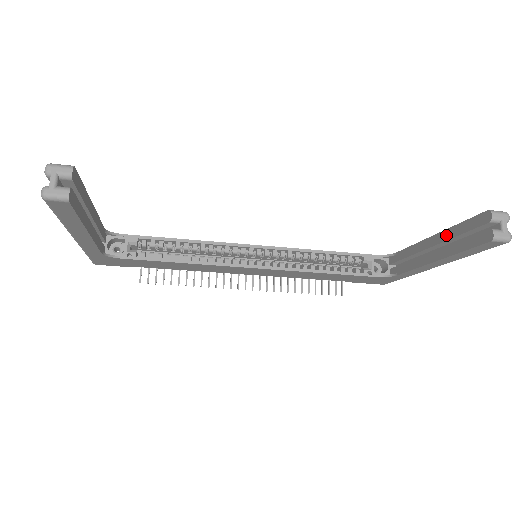
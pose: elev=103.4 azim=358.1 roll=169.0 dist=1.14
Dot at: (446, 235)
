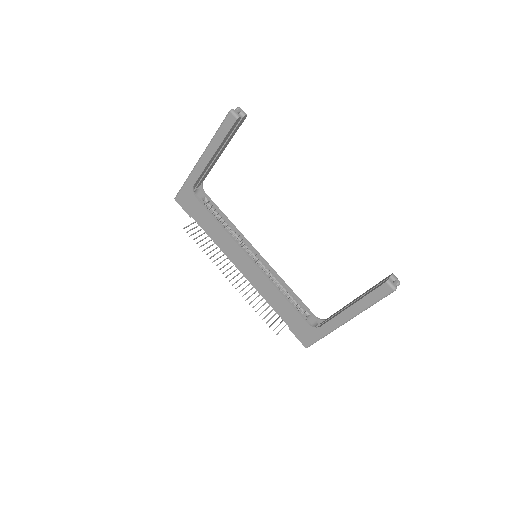
Dot at: (364, 293)
